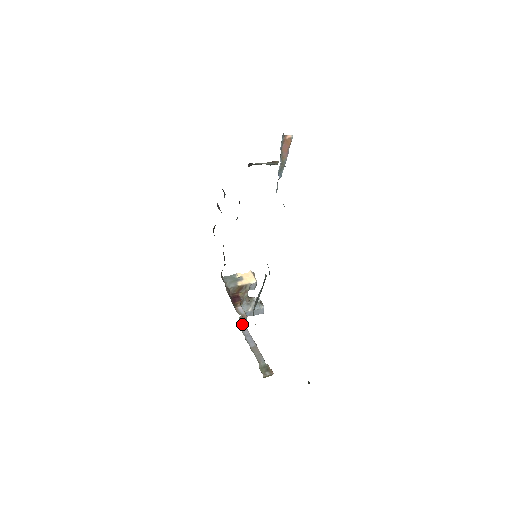
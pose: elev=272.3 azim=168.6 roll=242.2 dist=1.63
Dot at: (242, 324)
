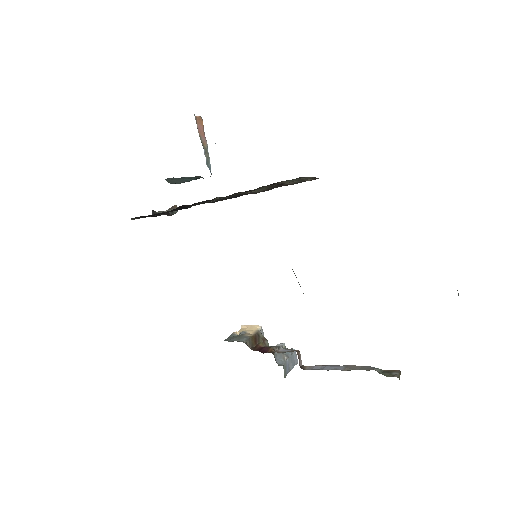
Dot at: (301, 366)
